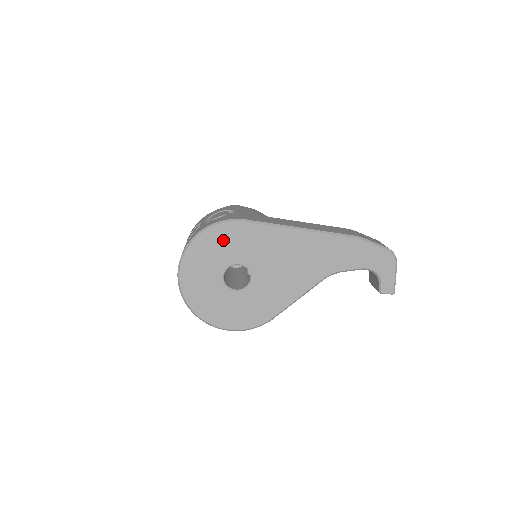
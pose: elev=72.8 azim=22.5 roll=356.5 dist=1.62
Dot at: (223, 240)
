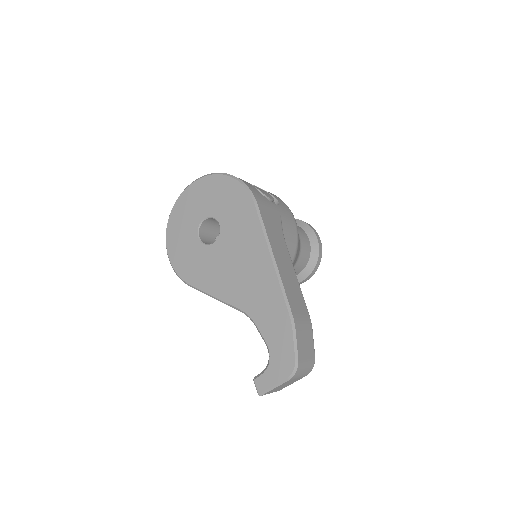
Dot at: (232, 197)
